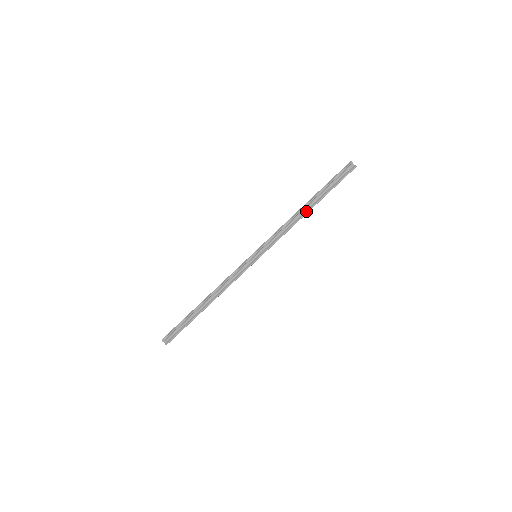
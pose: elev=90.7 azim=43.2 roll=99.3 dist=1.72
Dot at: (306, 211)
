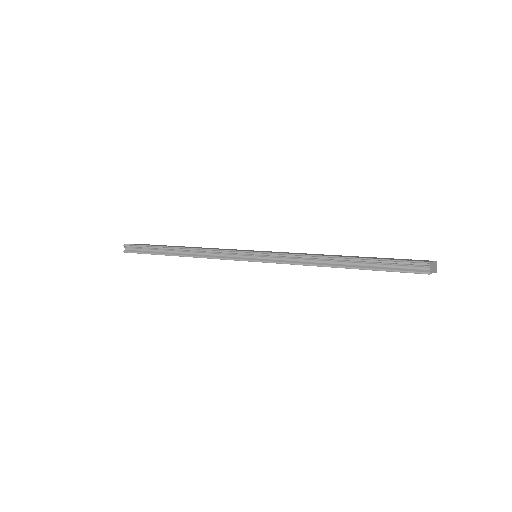
Dot at: (332, 264)
